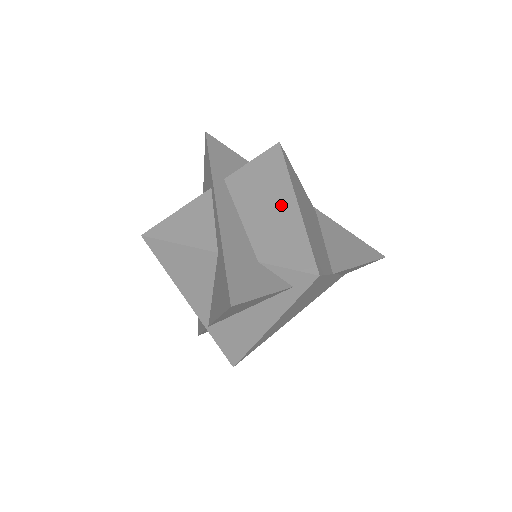
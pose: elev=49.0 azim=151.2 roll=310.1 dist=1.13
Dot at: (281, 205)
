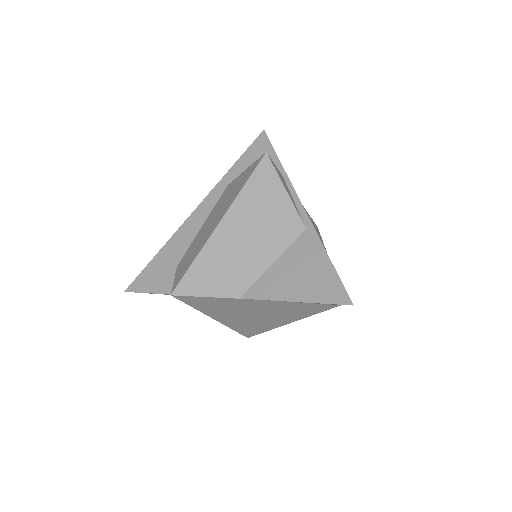
Dot at: (214, 223)
